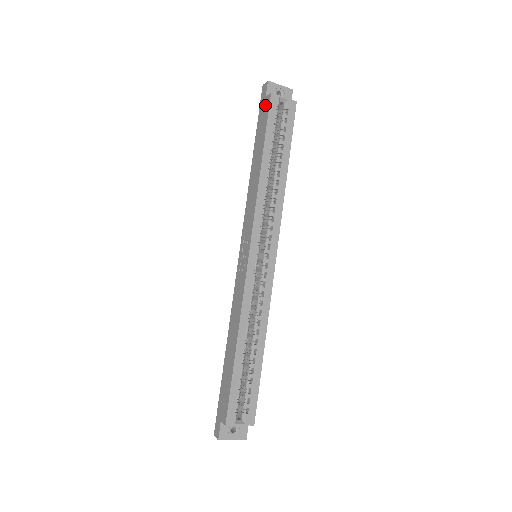
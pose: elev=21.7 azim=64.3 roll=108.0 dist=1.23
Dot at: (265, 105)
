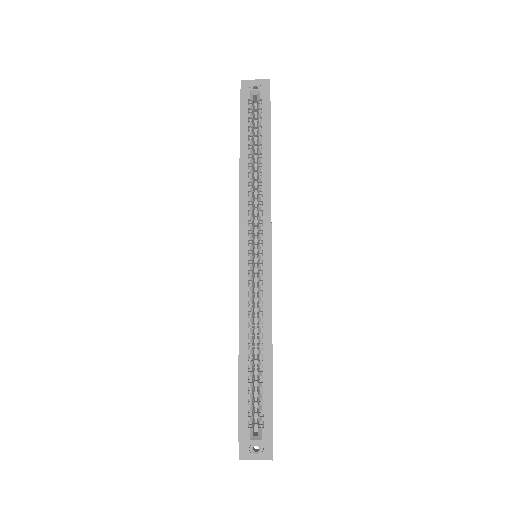
Dot at: occluded
